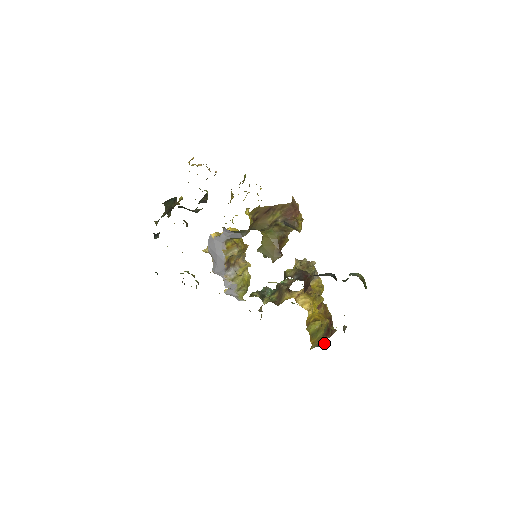
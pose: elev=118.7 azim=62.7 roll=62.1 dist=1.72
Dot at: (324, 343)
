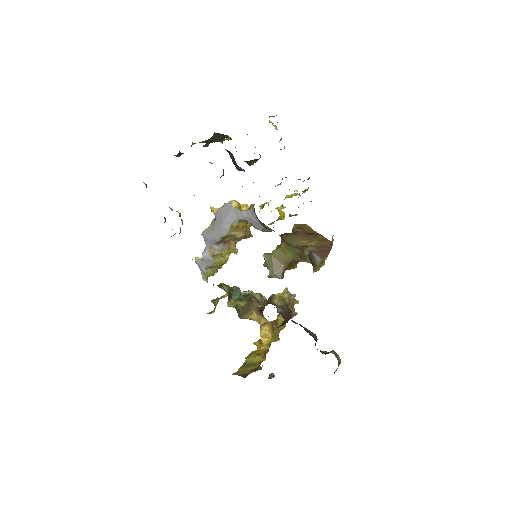
Dot at: (246, 376)
